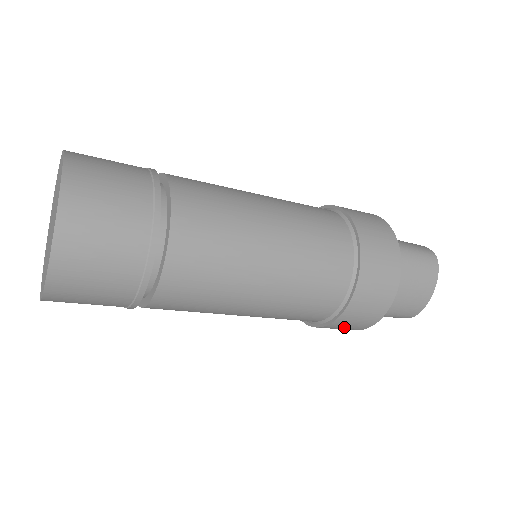
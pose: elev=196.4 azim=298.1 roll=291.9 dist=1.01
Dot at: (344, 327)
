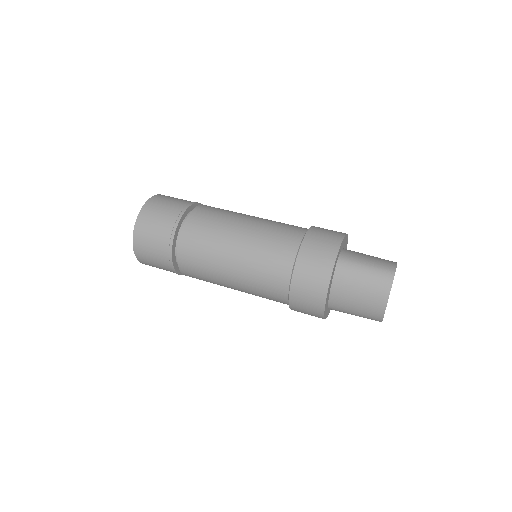
Dot at: (306, 313)
